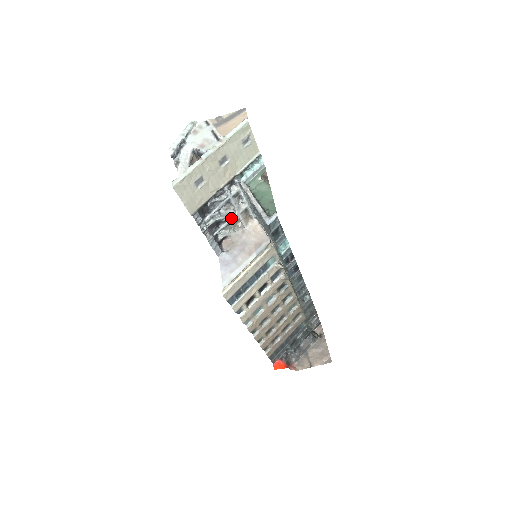
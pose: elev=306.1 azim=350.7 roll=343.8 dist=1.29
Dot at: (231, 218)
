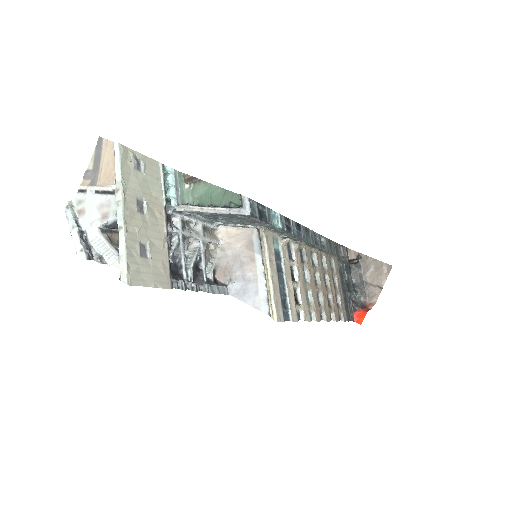
Dot at: (201, 250)
